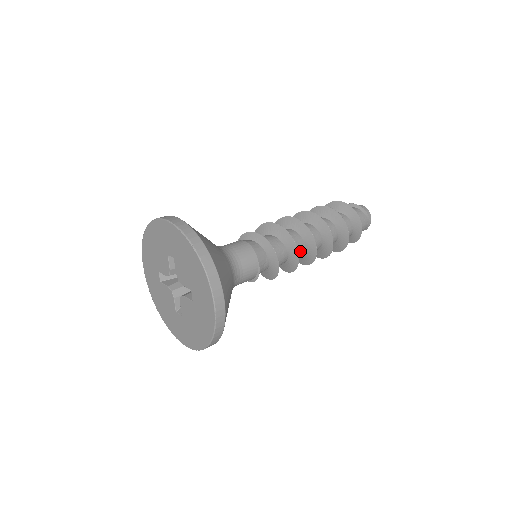
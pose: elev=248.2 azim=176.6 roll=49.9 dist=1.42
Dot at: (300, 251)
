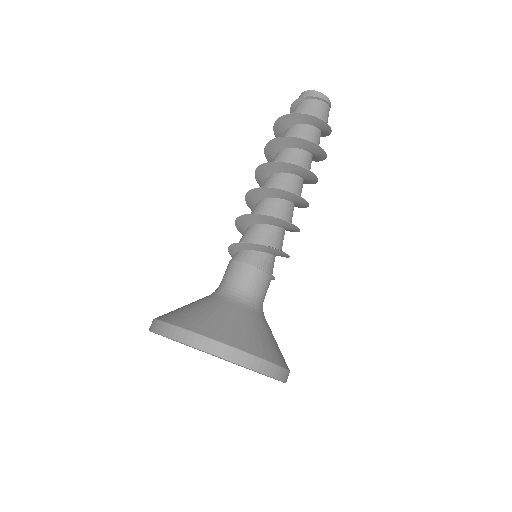
Dot at: (285, 210)
